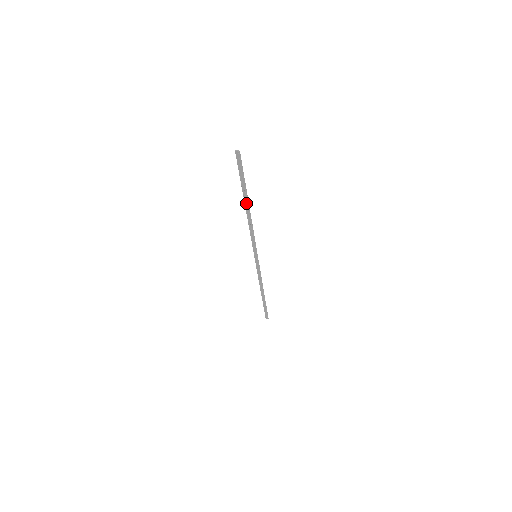
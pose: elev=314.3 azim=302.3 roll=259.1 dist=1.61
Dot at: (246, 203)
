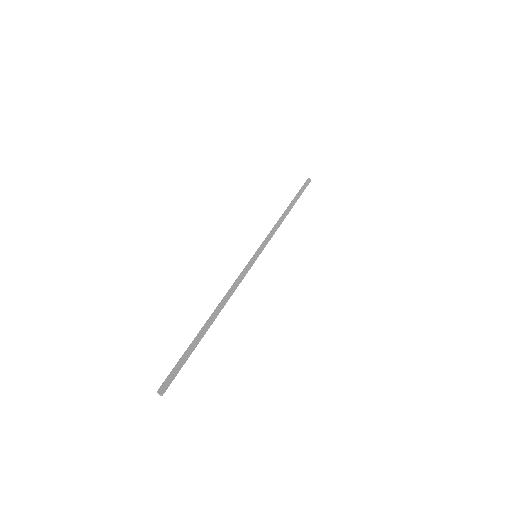
Dot at: (208, 324)
